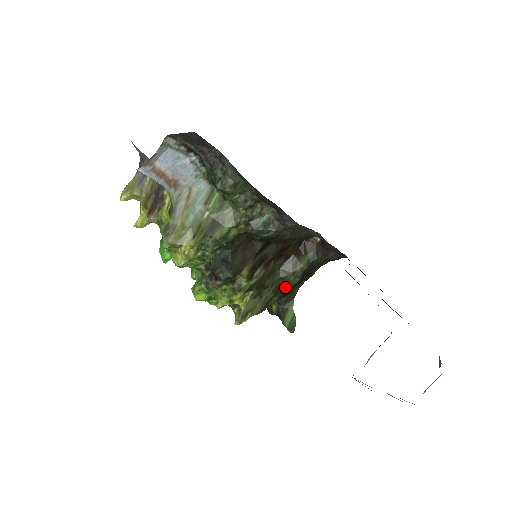
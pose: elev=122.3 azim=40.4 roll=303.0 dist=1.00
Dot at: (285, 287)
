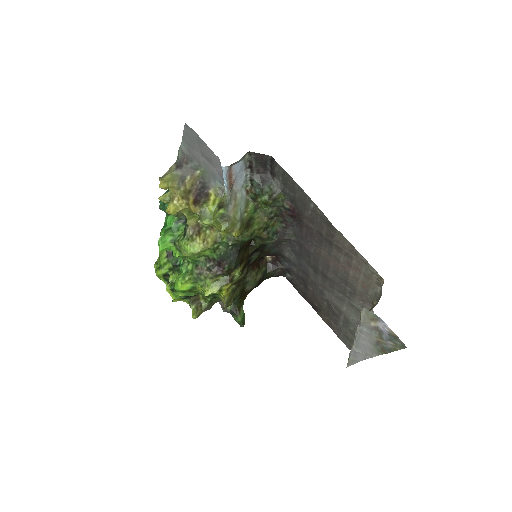
Dot at: (245, 290)
